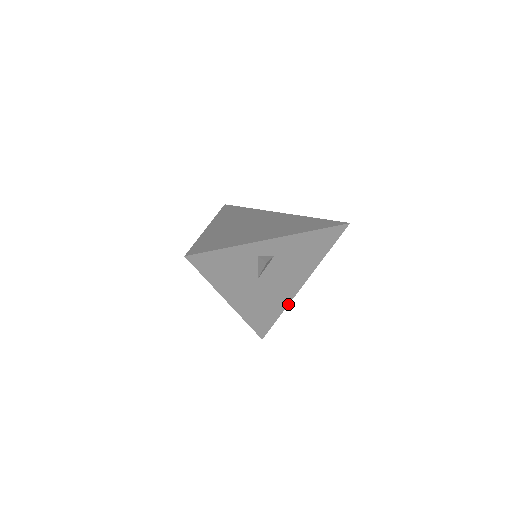
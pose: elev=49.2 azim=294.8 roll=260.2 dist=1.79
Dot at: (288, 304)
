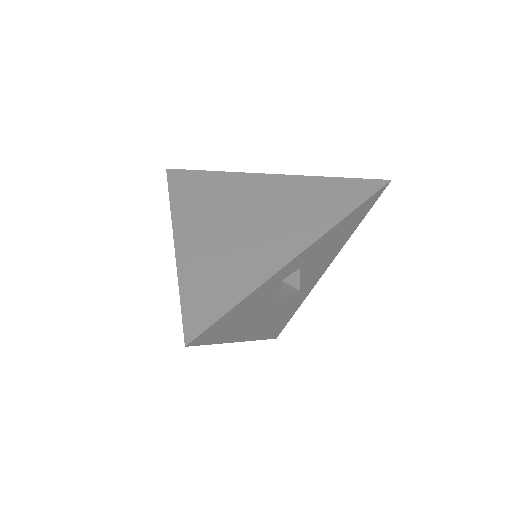
Dot at: (307, 295)
